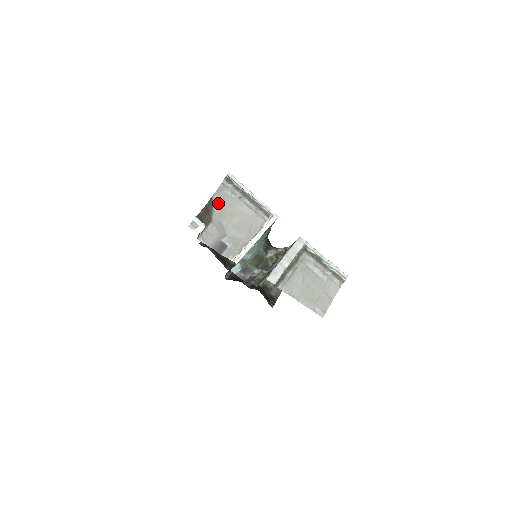
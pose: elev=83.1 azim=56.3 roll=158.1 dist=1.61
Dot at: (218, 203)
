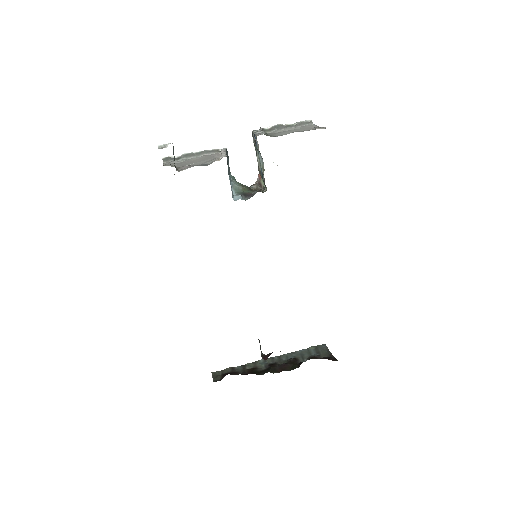
Dot at: (172, 166)
